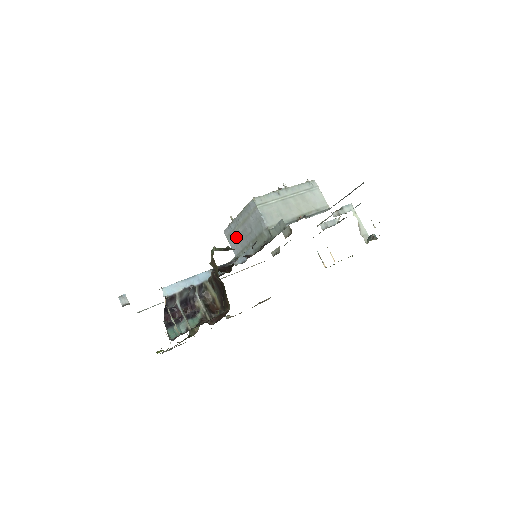
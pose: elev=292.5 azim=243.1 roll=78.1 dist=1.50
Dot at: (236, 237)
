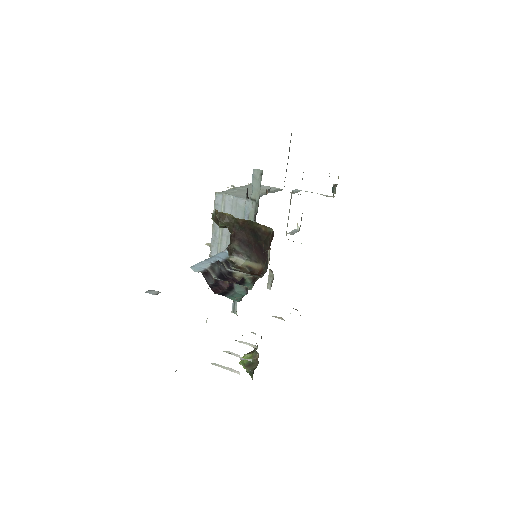
Dot at: occluded
